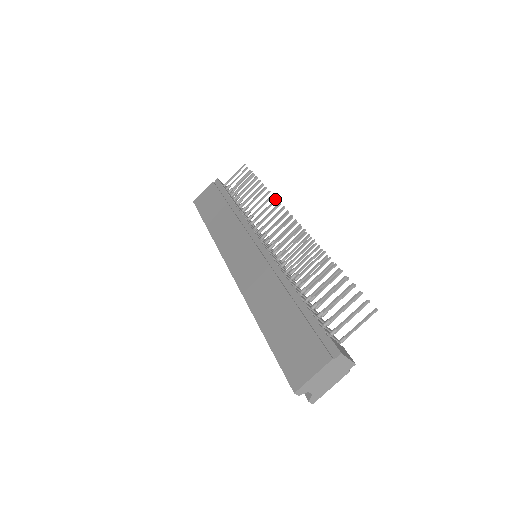
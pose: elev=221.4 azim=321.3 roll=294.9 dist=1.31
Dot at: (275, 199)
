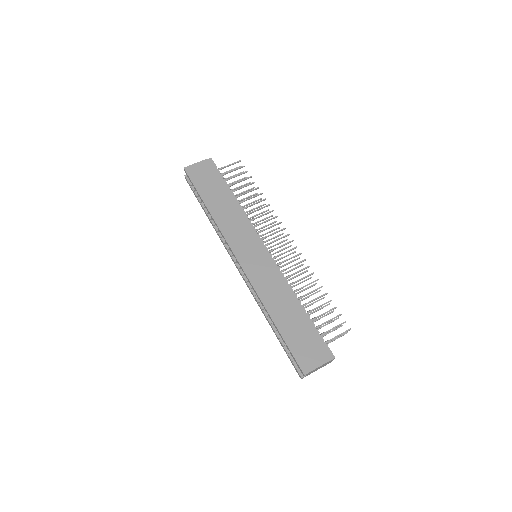
Dot at: (277, 216)
